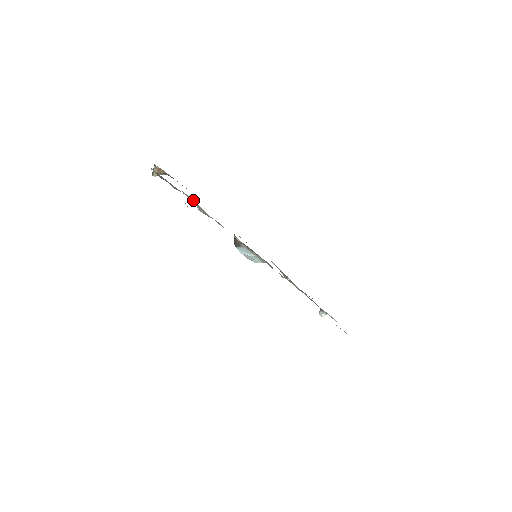
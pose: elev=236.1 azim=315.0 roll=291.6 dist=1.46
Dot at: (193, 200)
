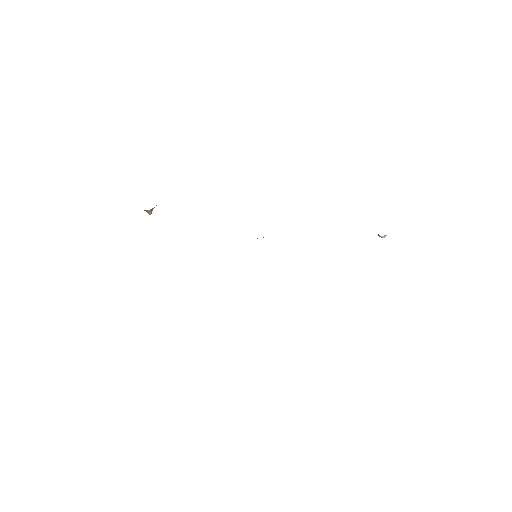
Dot at: occluded
